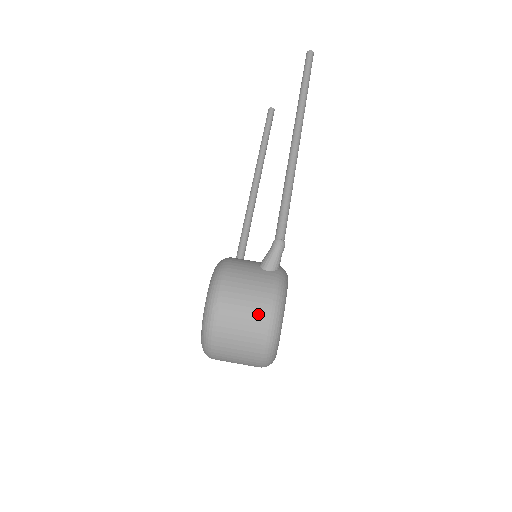
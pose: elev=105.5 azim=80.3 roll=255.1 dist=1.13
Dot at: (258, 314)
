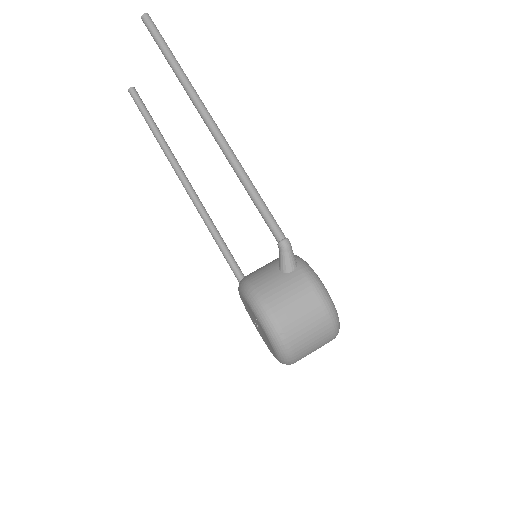
Dot at: (316, 314)
